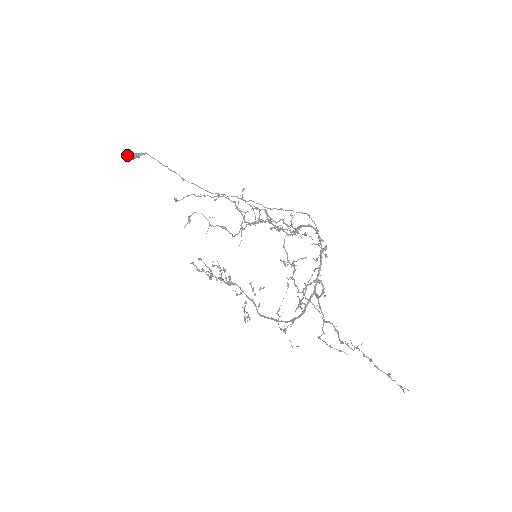
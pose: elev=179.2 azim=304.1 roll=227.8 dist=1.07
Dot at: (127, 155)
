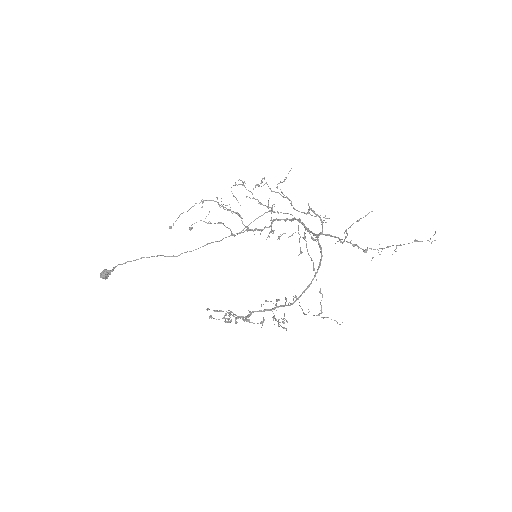
Dot at: (102, 273)
